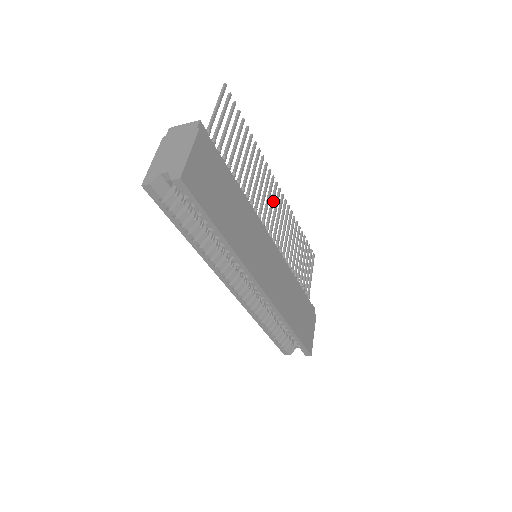
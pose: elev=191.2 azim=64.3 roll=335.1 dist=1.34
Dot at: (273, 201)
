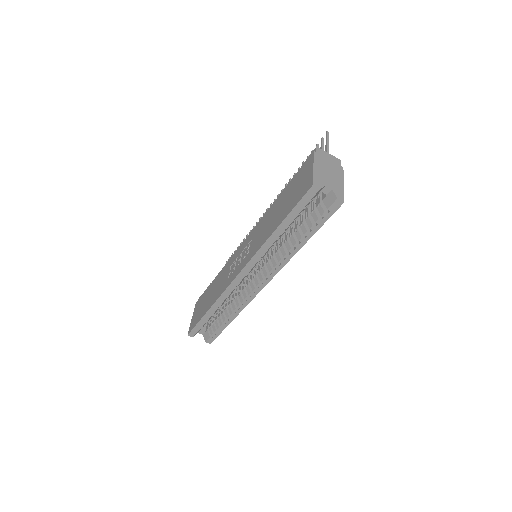
Dot at: occluded
